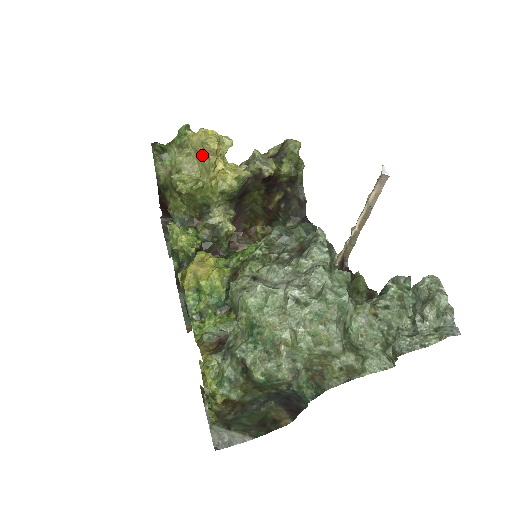
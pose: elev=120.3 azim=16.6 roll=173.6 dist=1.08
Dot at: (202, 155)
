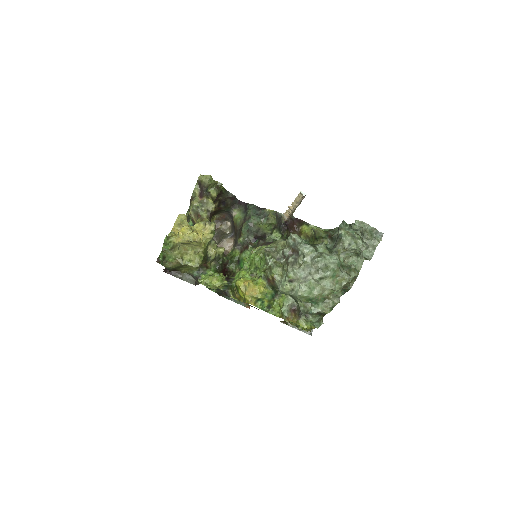
Dot at: (190, 243)
